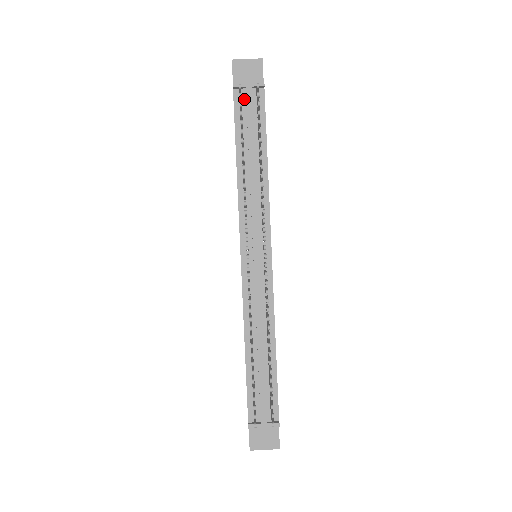
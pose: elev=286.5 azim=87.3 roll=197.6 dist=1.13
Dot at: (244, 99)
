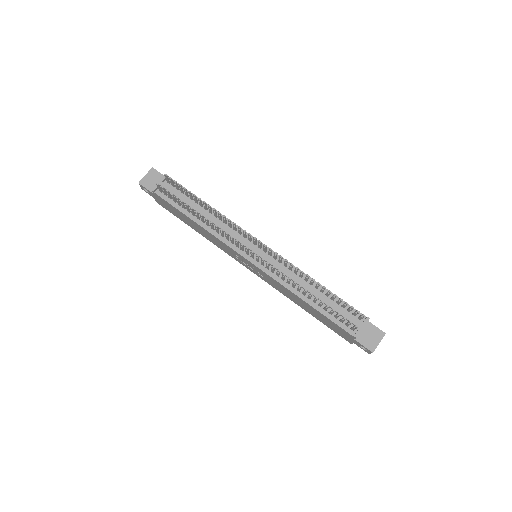
Dot at: occluded
